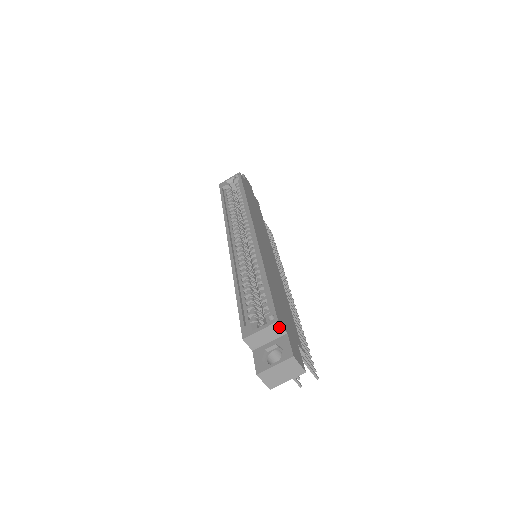
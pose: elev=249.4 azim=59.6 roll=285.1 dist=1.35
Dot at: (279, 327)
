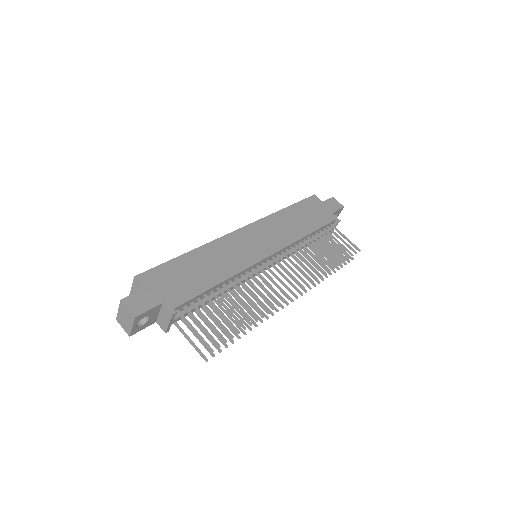
Dot at: (138, 282)
